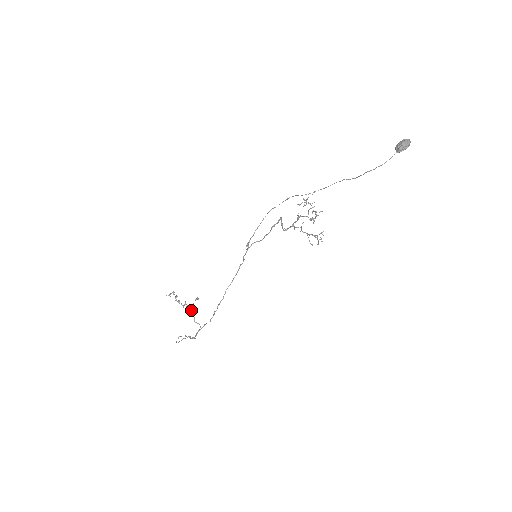
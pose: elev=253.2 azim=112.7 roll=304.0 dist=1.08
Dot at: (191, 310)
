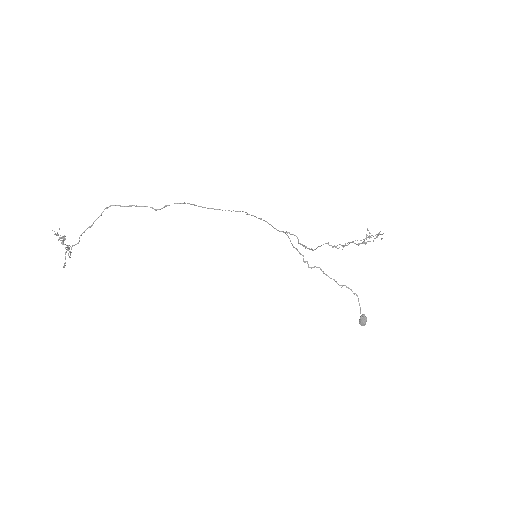
Dot at: occluded
